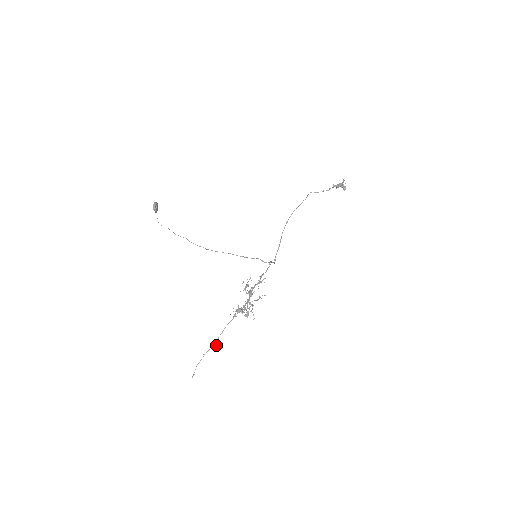
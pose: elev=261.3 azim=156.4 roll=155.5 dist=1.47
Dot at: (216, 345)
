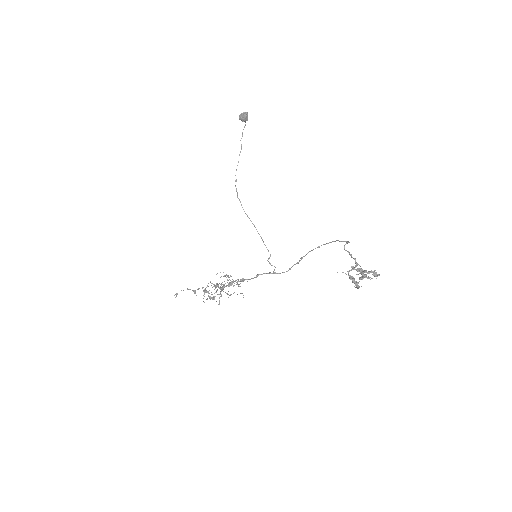
Dot at: (195, 292)
